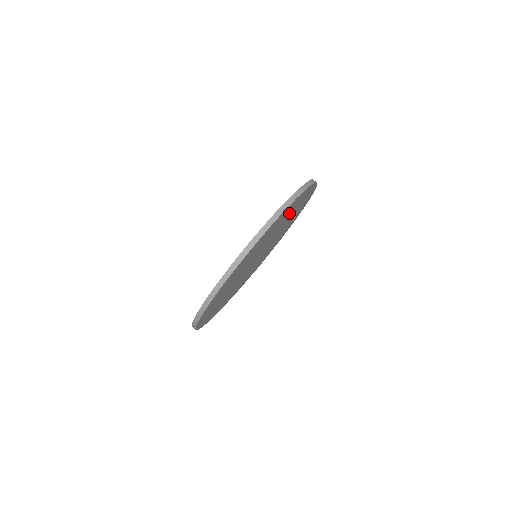
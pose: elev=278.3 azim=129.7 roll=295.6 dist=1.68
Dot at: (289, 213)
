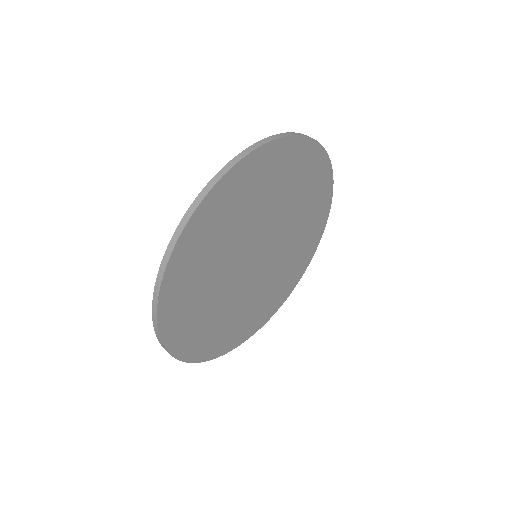
Dot at: (301, 186)
